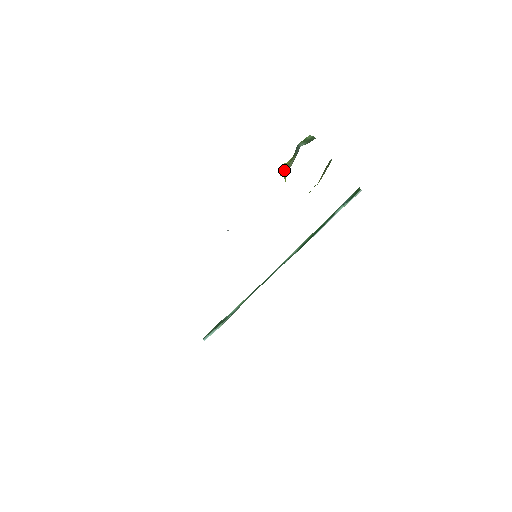
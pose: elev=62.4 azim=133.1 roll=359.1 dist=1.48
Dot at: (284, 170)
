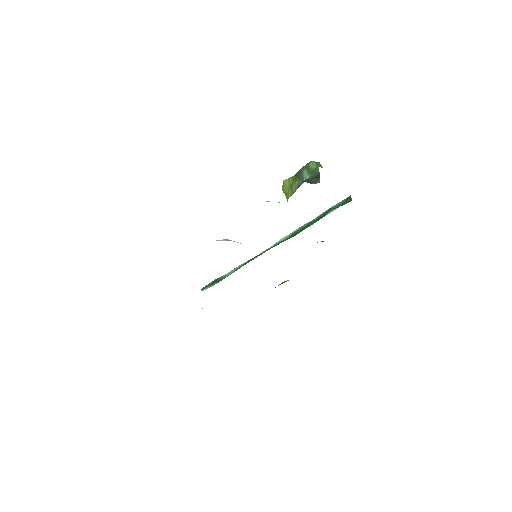
Dot at: (286, 191)
